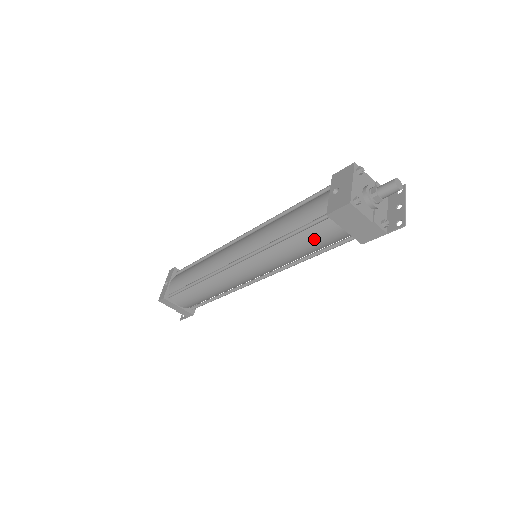
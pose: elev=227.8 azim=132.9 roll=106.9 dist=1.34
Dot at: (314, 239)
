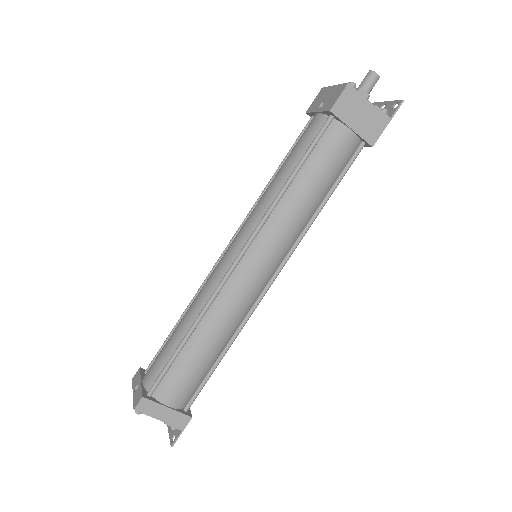
Dot at: (324, 161)
